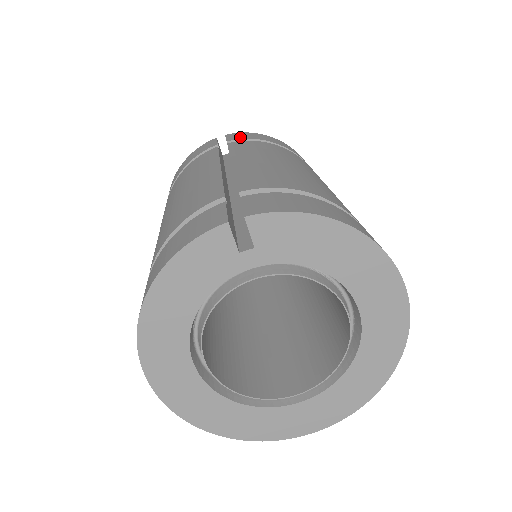
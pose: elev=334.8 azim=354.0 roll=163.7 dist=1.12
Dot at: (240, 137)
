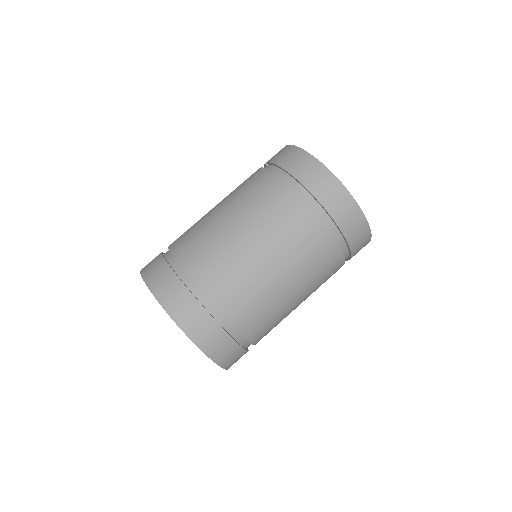
Dot at: (274, 158)
